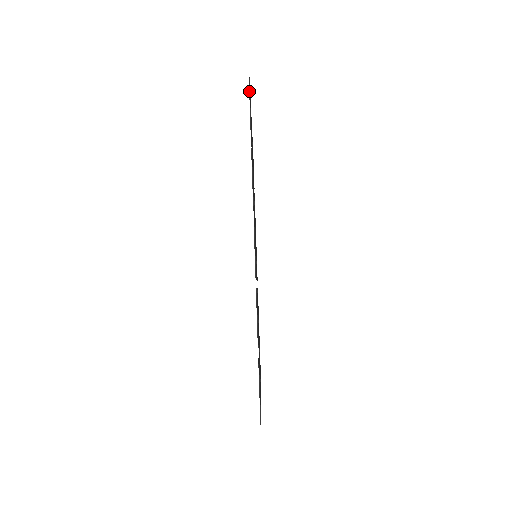
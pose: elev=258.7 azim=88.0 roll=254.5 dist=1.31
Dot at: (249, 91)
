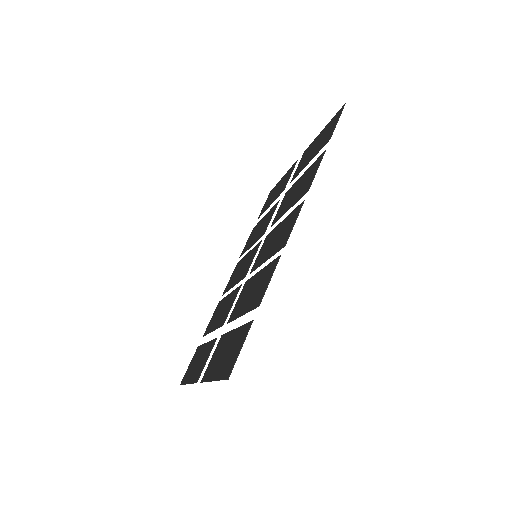
Dot at: (341, 112)
